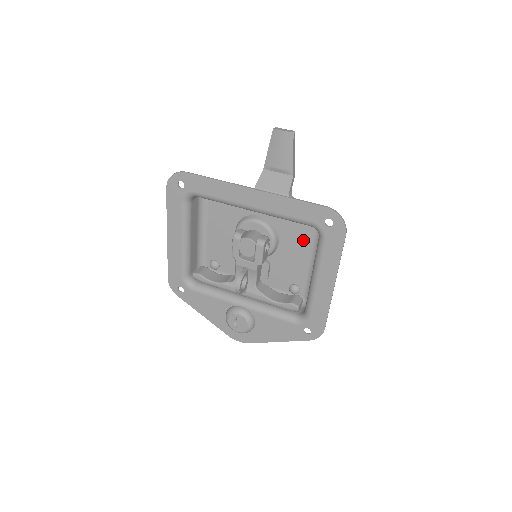
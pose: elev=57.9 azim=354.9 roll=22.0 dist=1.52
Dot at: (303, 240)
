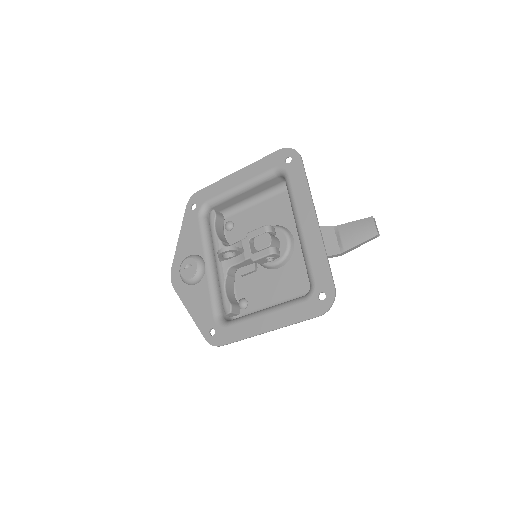
Dot at: (292, 287)
